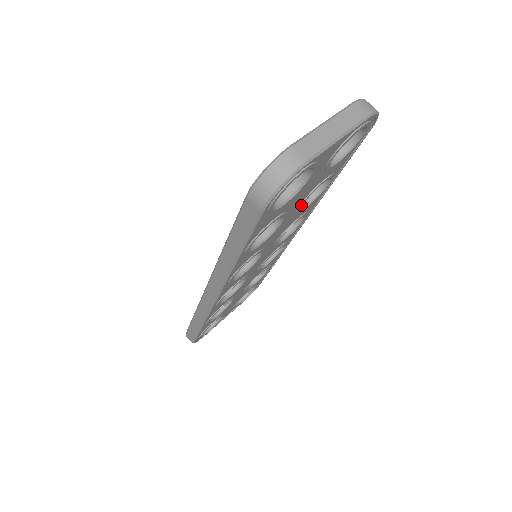
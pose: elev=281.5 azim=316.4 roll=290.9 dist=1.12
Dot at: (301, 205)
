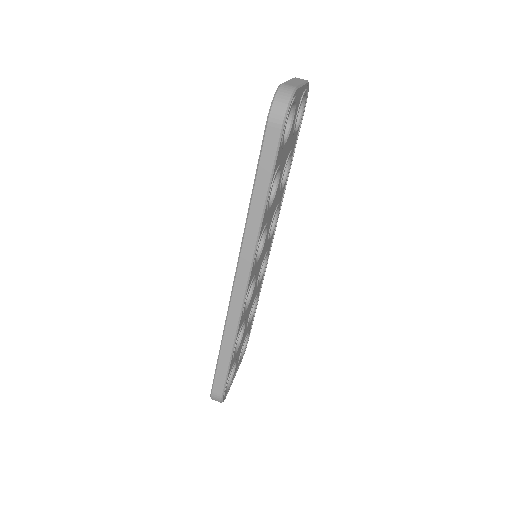
Dot at: (283, 174)
